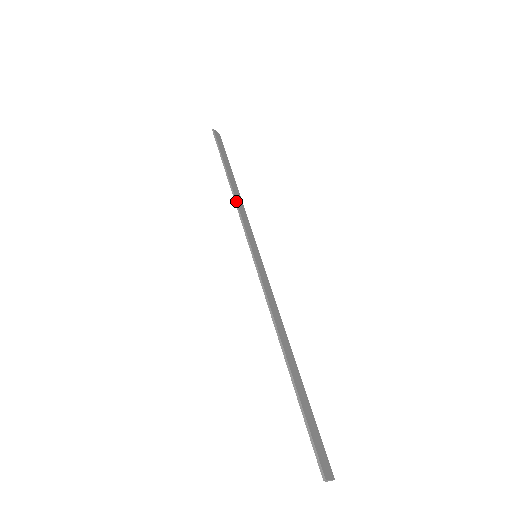
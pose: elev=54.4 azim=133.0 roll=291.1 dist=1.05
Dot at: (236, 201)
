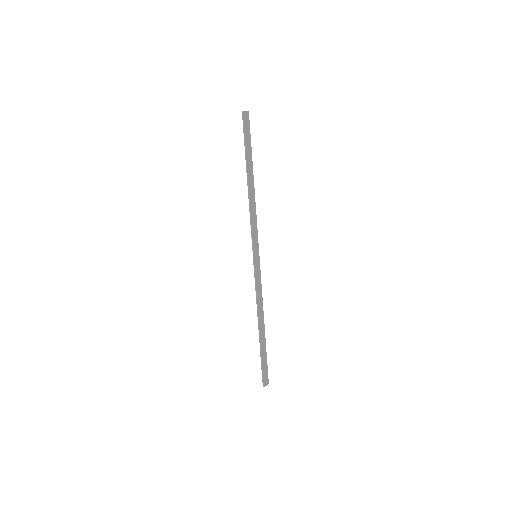
Dot at: (250, 207)
